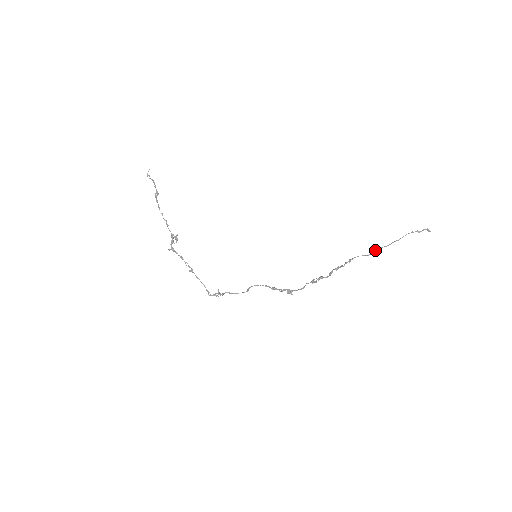
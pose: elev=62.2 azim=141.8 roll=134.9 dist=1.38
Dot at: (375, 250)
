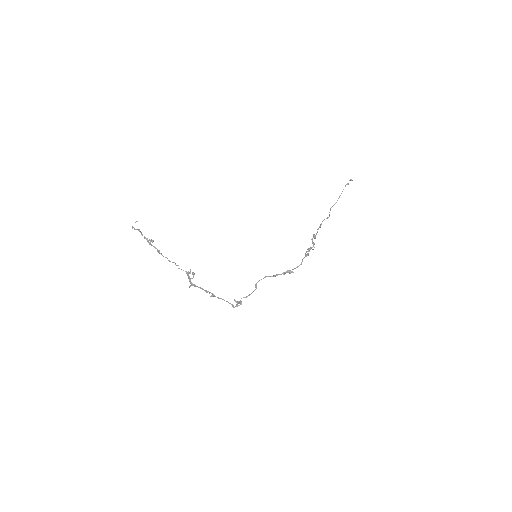
Dot at: (330, 210)
